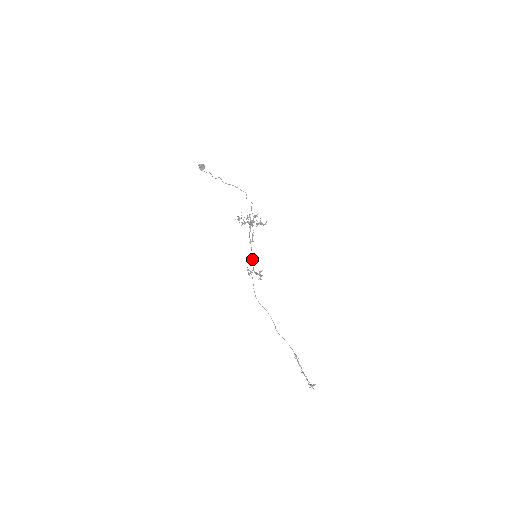
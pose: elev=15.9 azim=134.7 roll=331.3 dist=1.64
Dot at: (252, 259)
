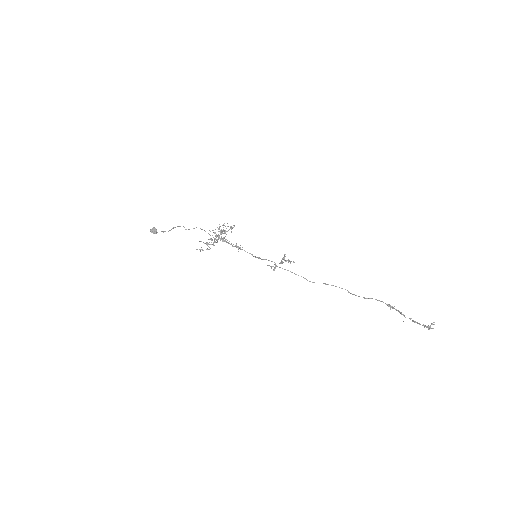
Dot at: occluded
